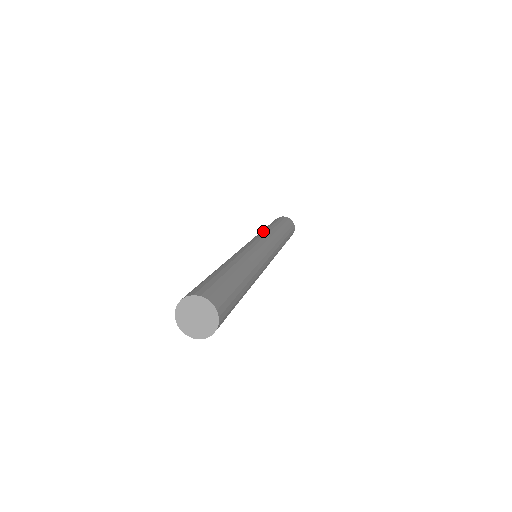
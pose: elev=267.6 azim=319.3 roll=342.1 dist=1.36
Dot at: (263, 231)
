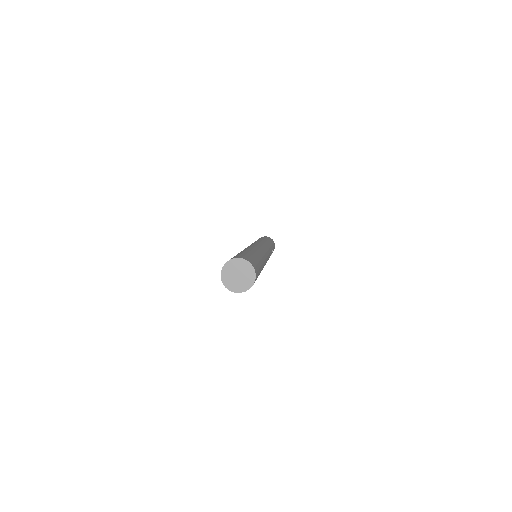
Dot at: occluded
